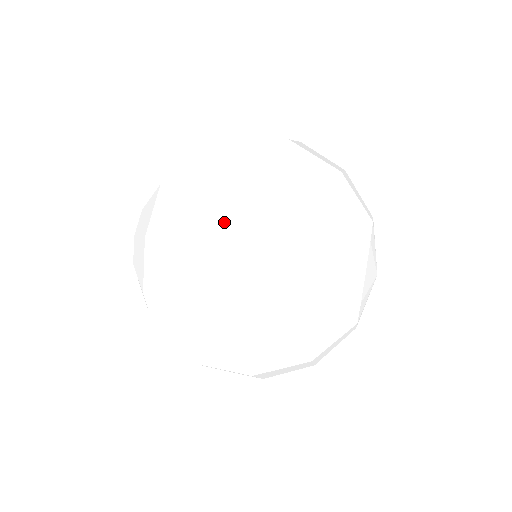
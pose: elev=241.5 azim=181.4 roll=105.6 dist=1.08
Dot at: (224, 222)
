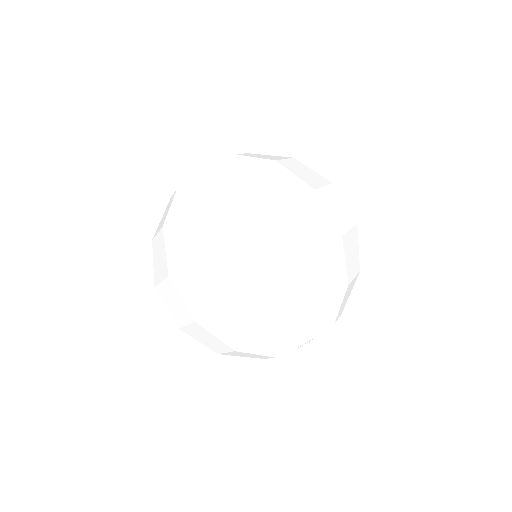
Dot at: (298, 227)
